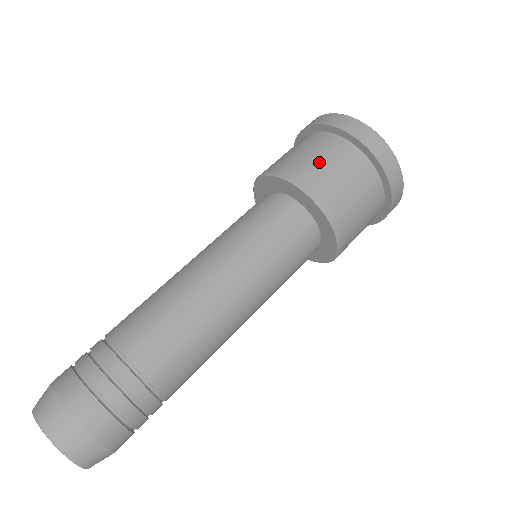
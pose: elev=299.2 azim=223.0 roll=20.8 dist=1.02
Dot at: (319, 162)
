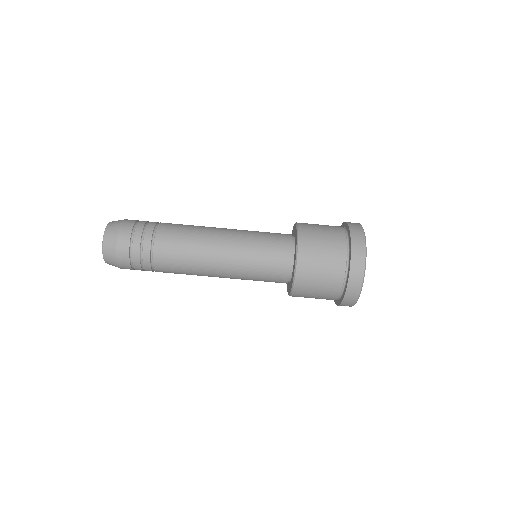
Dot at: (321, 247)
